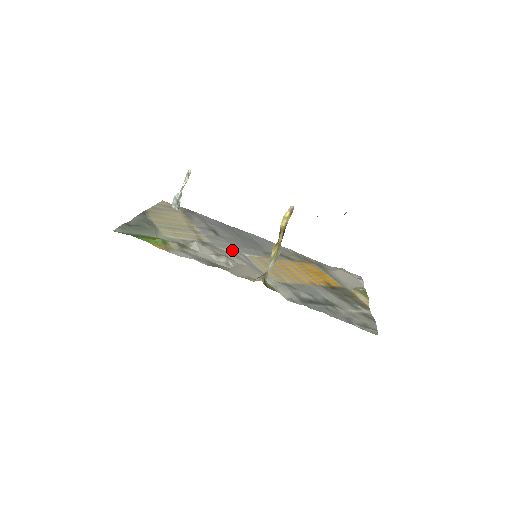
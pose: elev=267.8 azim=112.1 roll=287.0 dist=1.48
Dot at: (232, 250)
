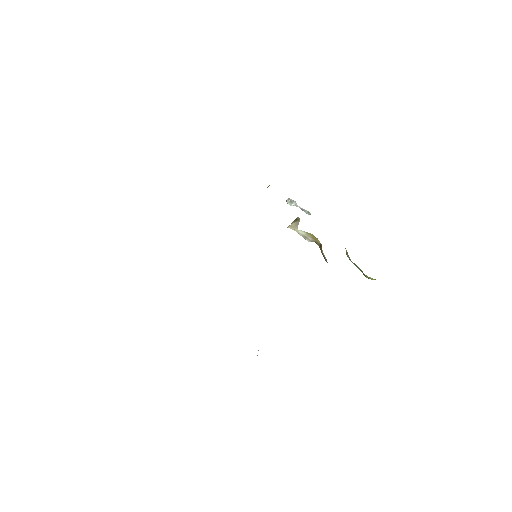
Dot at: occluded
